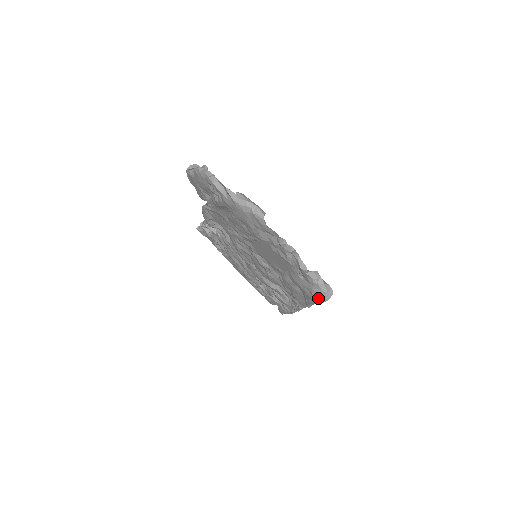
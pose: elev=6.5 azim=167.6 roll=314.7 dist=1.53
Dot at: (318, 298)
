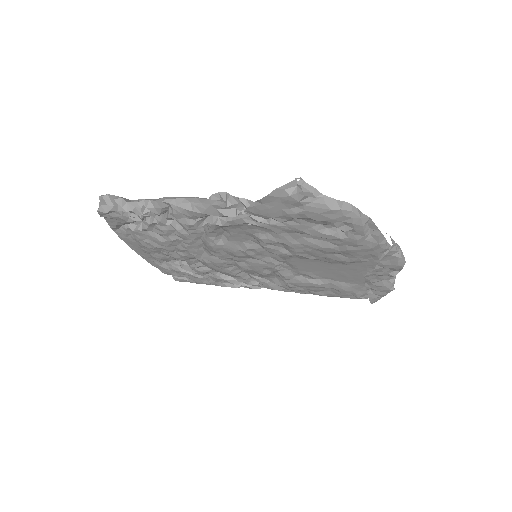
Dot at: (371, 303)
